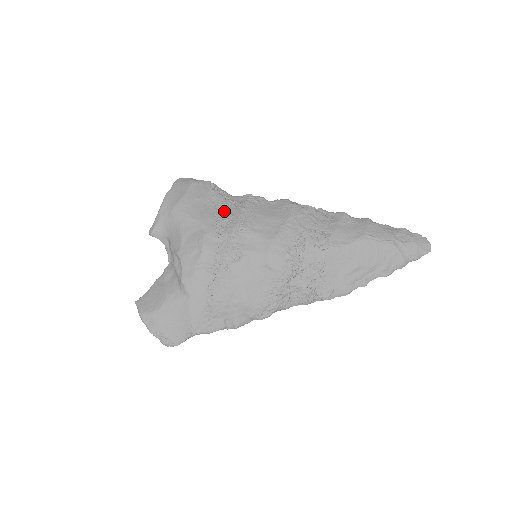
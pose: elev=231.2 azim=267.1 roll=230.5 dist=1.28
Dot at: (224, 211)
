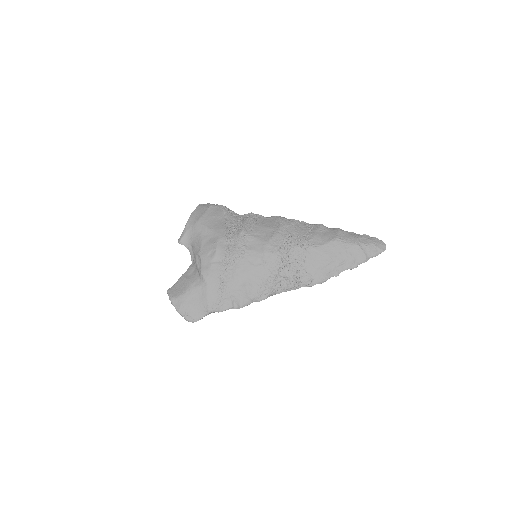
Dot at: (232, 224)
